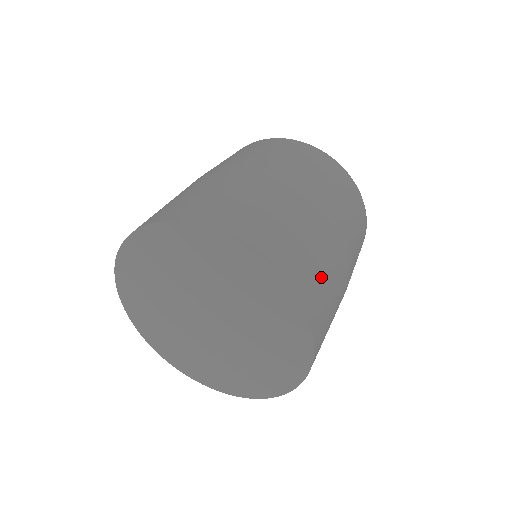
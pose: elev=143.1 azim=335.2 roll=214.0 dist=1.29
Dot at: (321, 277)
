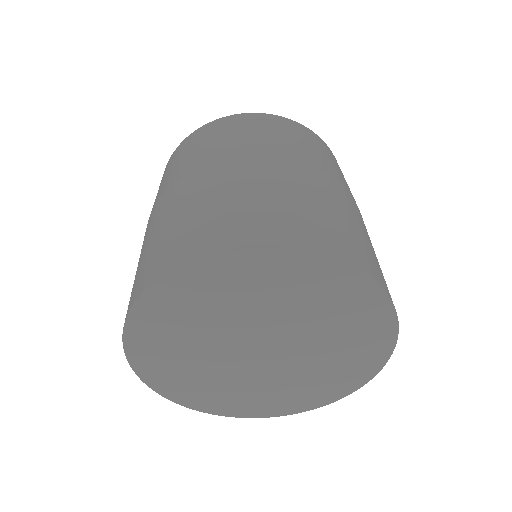
Dot at: occluded
